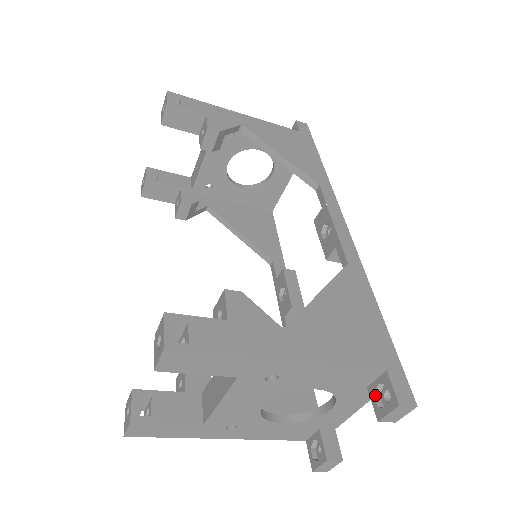
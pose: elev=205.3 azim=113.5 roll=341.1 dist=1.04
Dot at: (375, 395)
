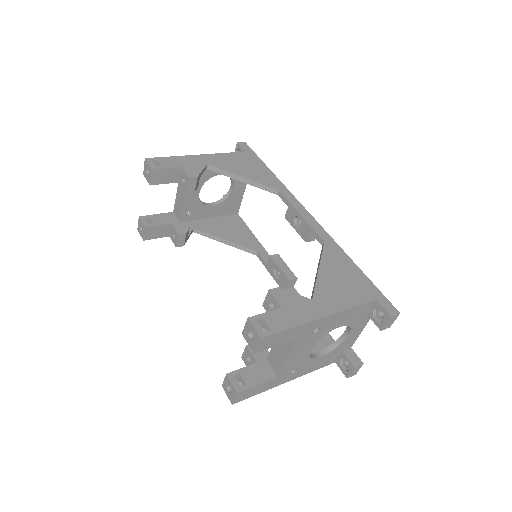
Dot at: (373, 317)
